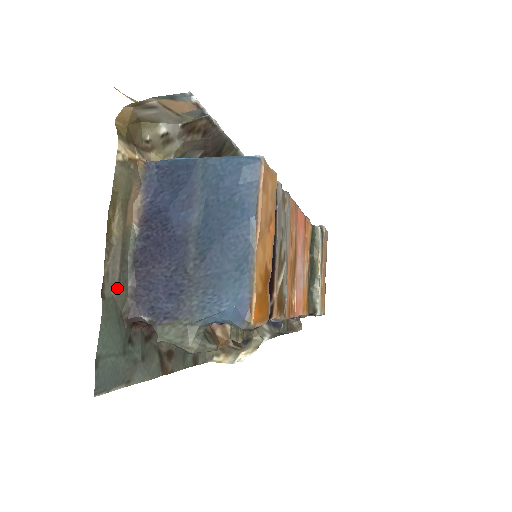
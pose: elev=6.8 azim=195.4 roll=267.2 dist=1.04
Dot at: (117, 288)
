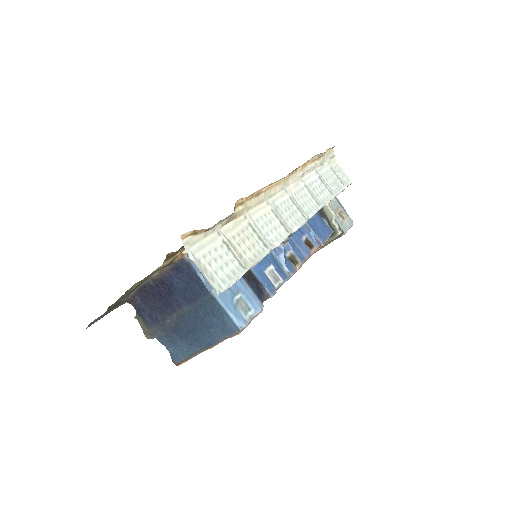
Dot at: (123, 298)
